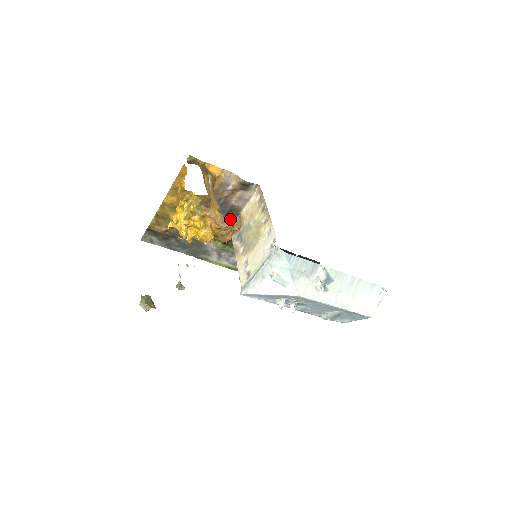
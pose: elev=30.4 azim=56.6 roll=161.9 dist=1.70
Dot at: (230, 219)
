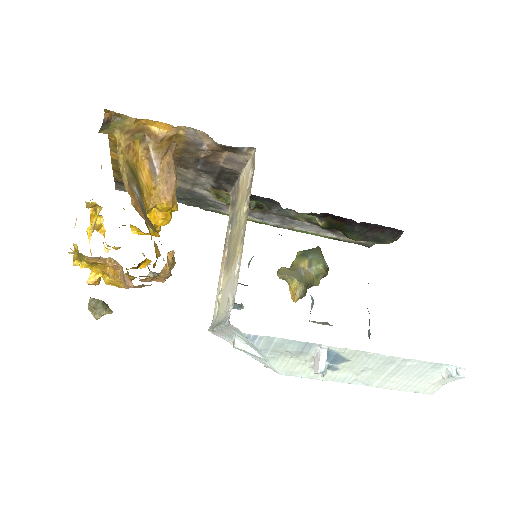
Dot at: (227, 181)
